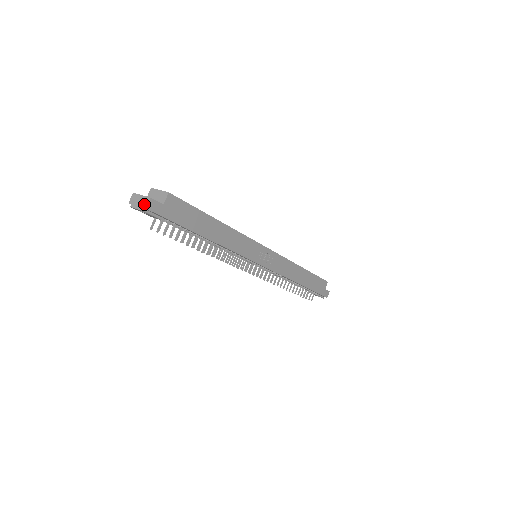
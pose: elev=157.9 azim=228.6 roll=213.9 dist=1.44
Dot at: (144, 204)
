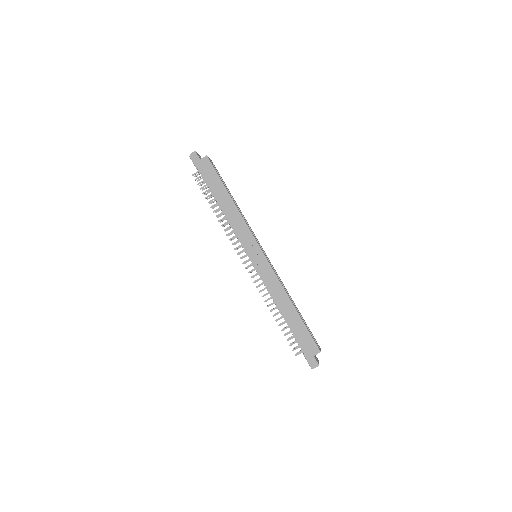
Dot at: (192, 154)
